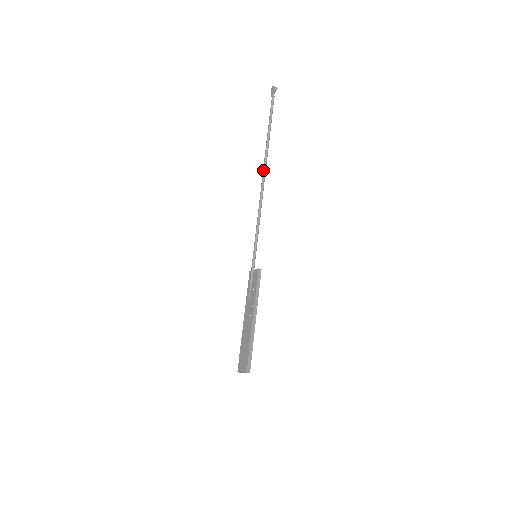
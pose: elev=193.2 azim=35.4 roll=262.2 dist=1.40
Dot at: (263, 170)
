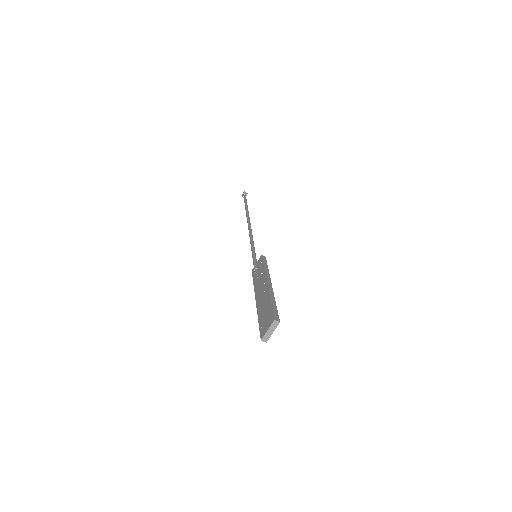
Dot at: (247, 219)
